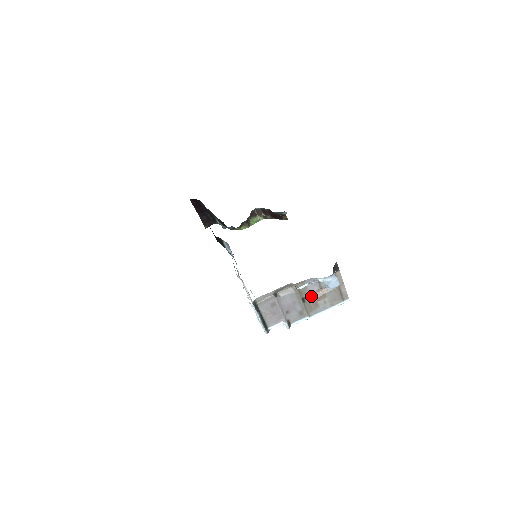
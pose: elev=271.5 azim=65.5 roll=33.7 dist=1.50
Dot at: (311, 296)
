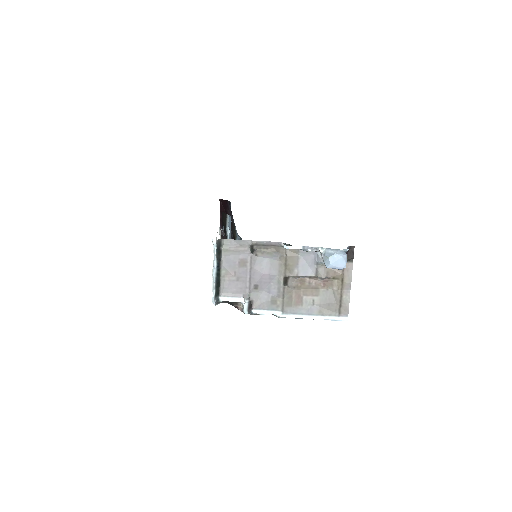
Dot at: (298, 283)
